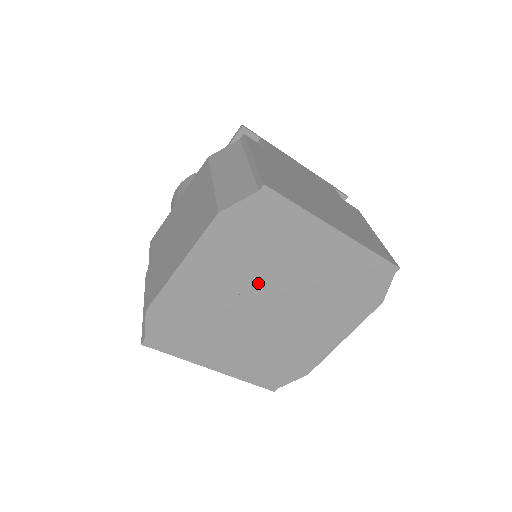
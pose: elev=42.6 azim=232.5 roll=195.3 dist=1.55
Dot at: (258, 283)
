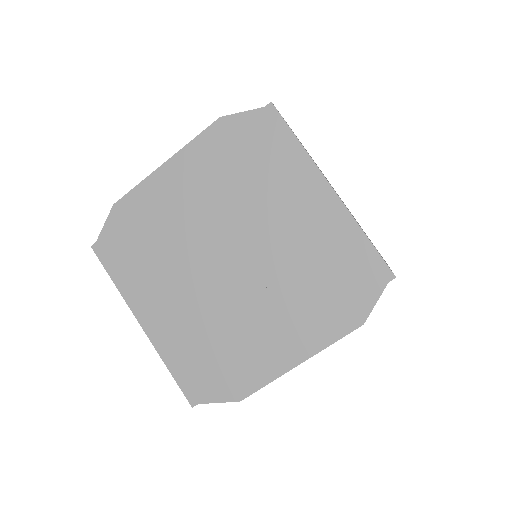
Dot at: (228, 221)
